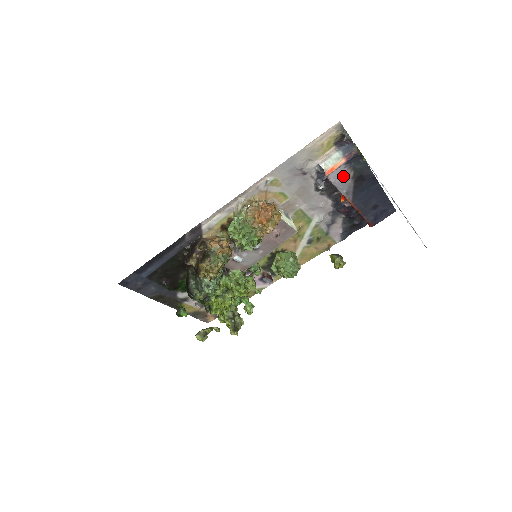
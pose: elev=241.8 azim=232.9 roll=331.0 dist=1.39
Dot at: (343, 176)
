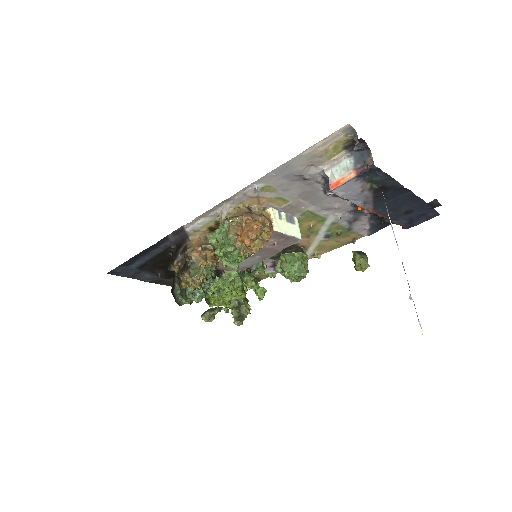
Dot at: (356, 188)
